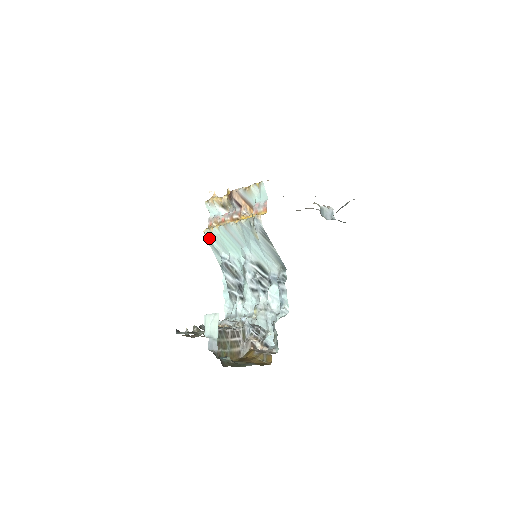
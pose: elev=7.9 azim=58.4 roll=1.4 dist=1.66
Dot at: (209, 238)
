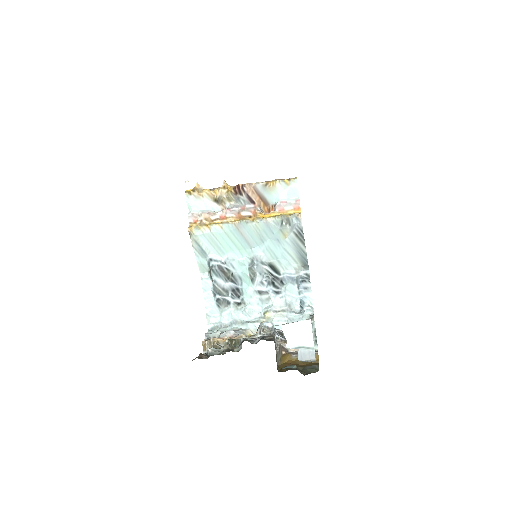
Dot at: (199, 238)
